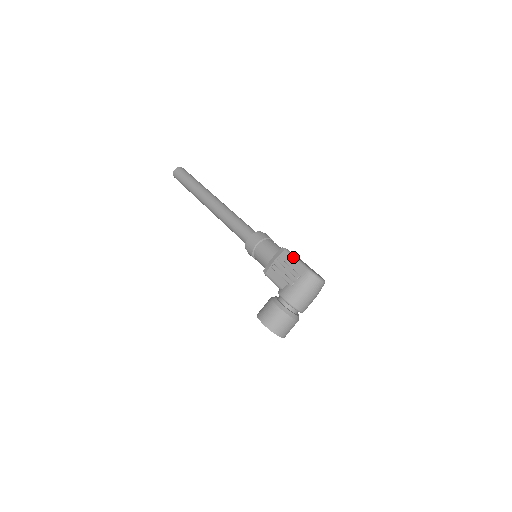
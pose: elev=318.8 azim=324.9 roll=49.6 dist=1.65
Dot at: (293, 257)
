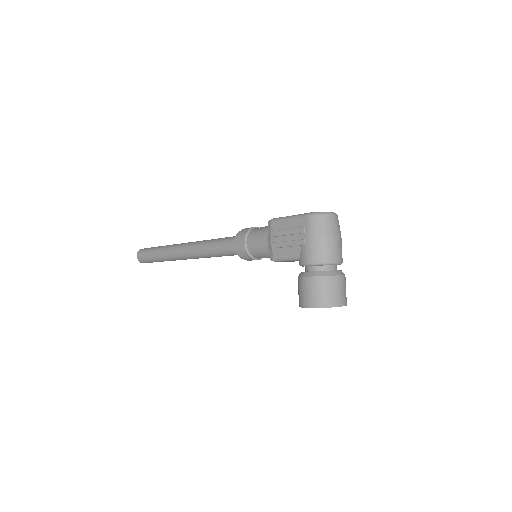
Dot at: (284, 219)
